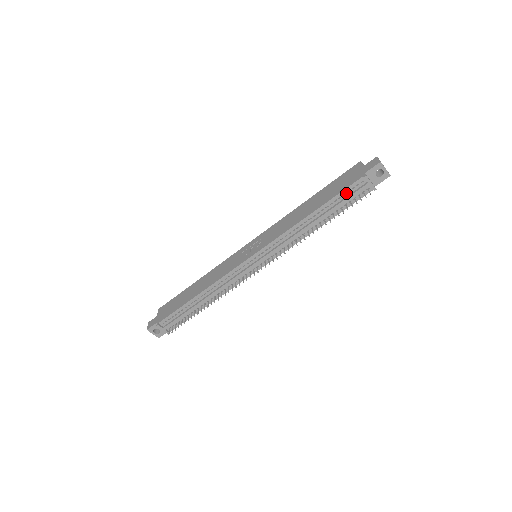
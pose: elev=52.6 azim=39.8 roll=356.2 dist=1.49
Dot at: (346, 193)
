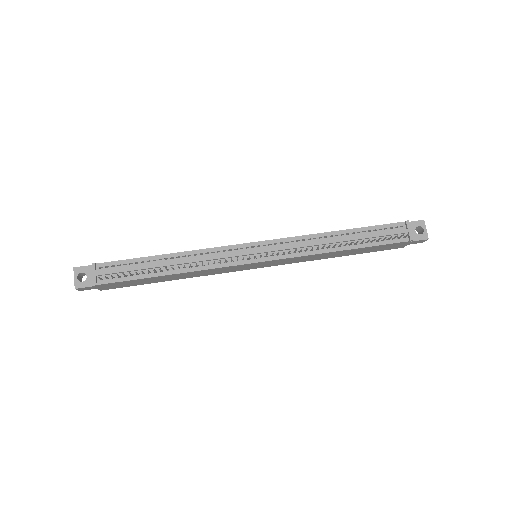
Dot at: (382, 229)
